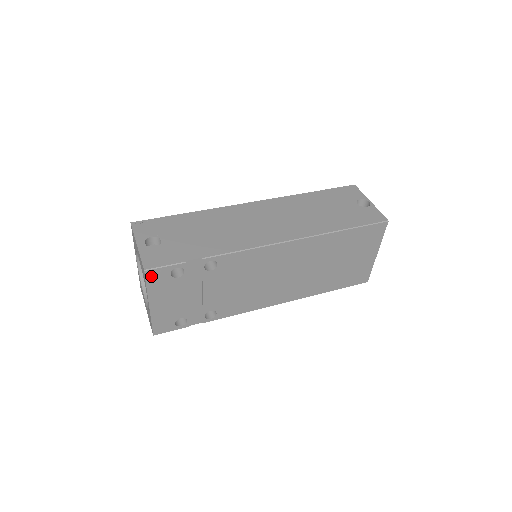
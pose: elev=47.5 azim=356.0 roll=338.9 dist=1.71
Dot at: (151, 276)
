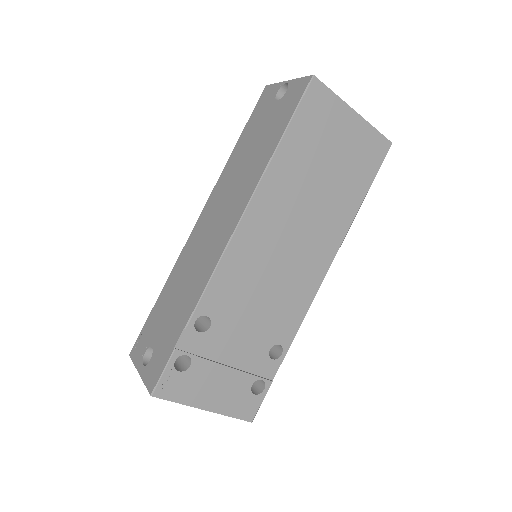
Dot at: (165, 392)
